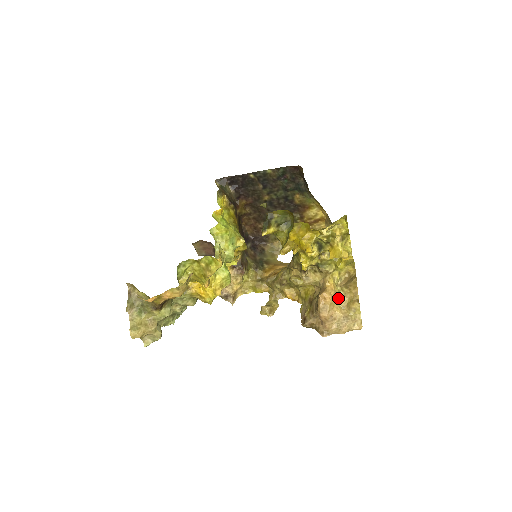
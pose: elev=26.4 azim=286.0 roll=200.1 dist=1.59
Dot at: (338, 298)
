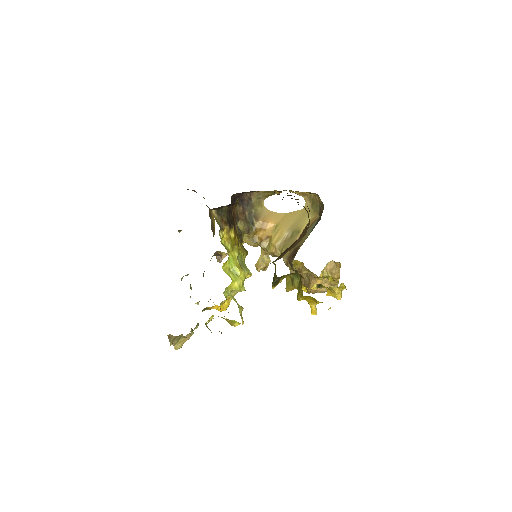
Dot at: (323, 280)
